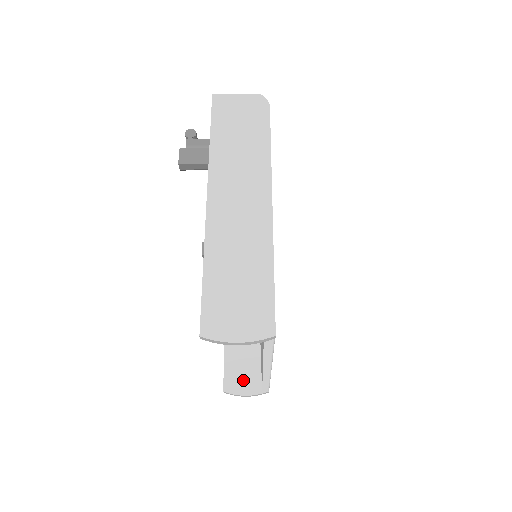
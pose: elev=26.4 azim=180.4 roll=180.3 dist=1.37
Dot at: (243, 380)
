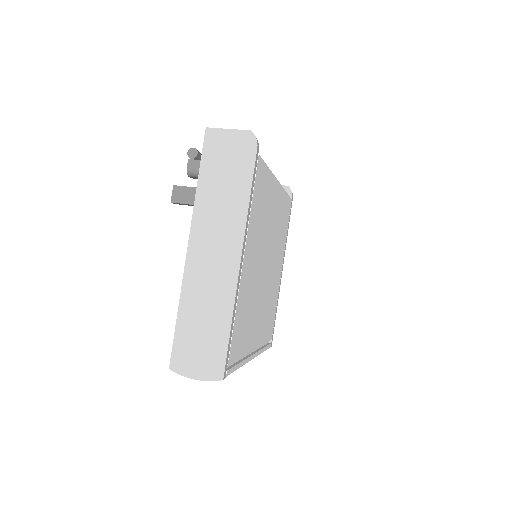
Dot at: occluded
